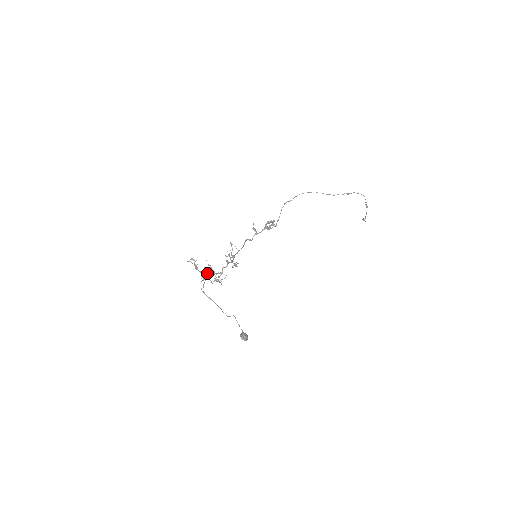
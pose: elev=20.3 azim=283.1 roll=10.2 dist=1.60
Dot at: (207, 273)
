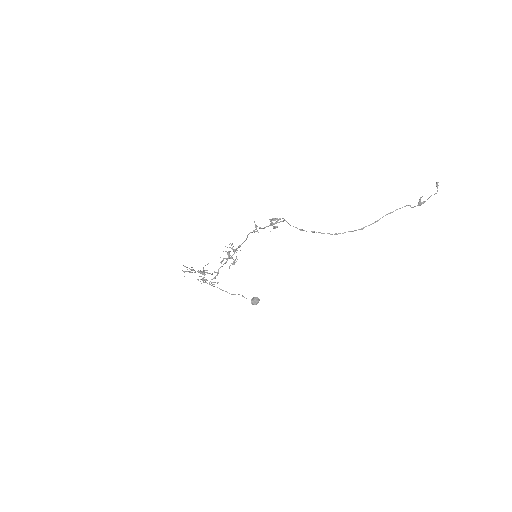
Dot at: (203, 274)
